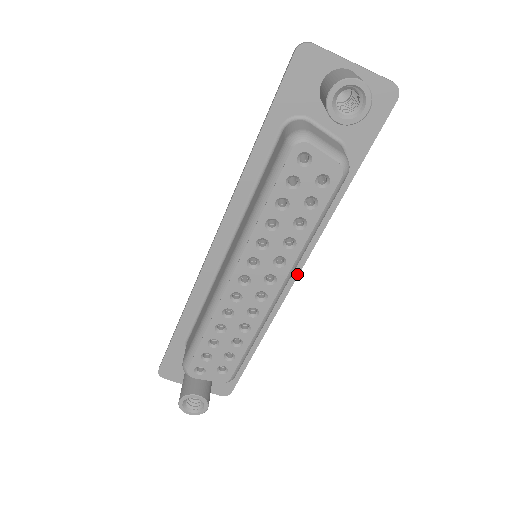
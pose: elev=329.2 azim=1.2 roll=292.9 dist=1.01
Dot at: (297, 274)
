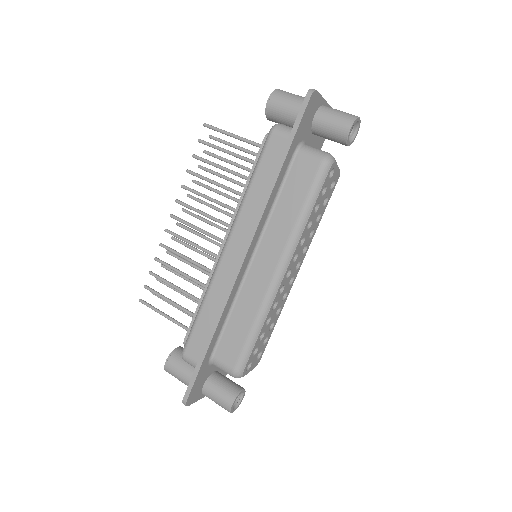
Dot at: occluded
